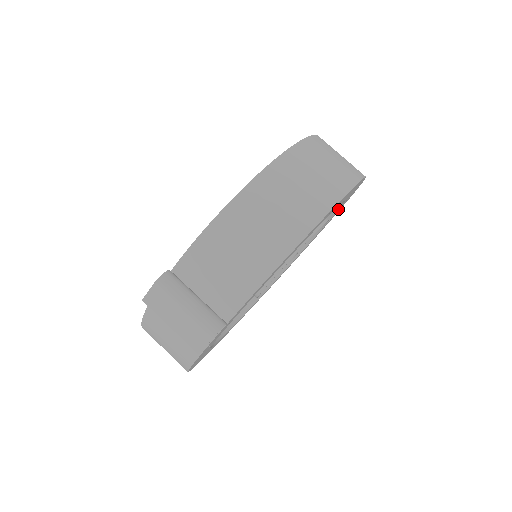
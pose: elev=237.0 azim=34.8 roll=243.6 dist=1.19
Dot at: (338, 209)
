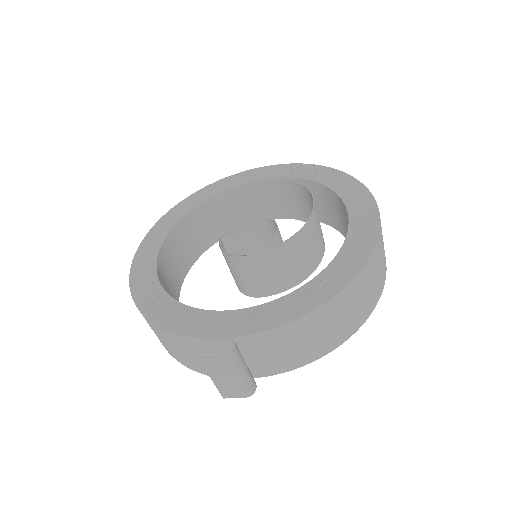
Dot at: occluded
